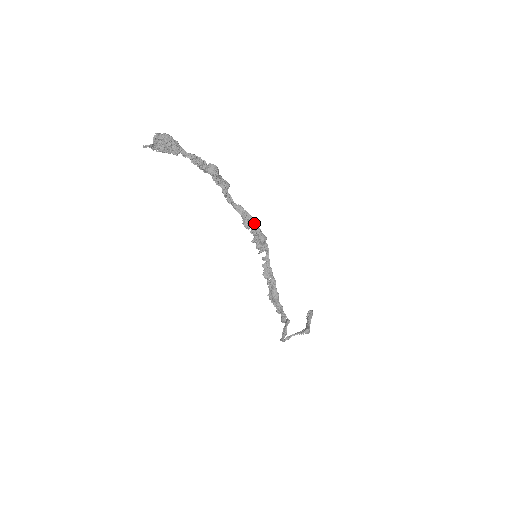
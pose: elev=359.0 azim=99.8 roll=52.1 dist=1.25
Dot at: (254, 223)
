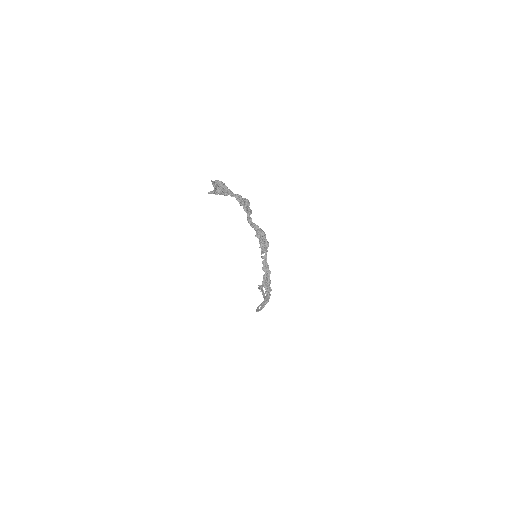
Dot at: (264, 235)
